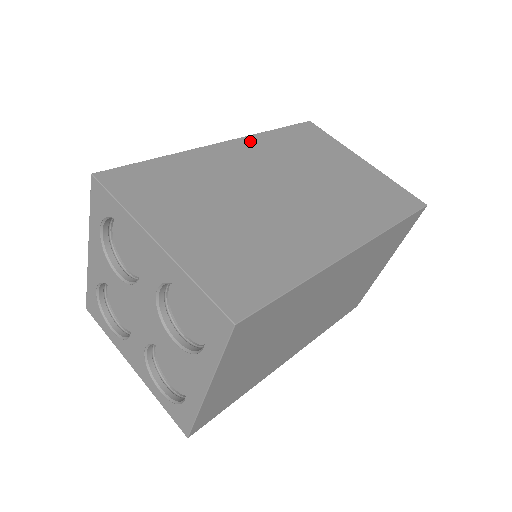
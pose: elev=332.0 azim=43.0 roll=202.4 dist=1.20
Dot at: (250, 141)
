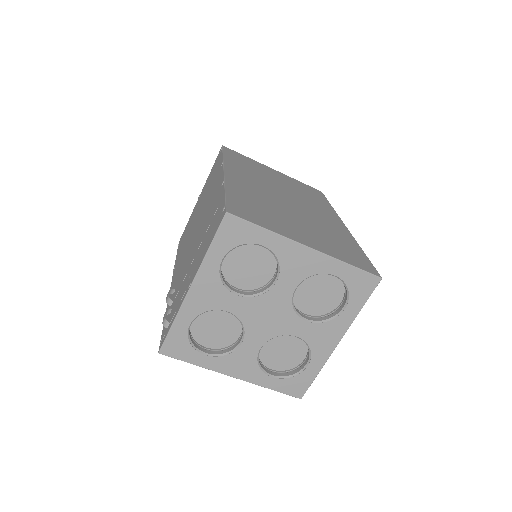
Dot at: (230, 167)
